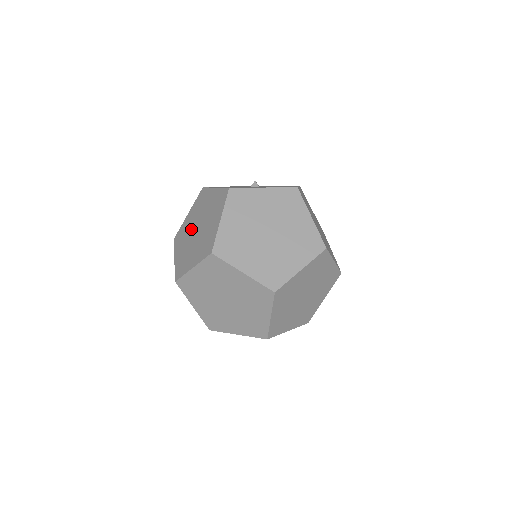
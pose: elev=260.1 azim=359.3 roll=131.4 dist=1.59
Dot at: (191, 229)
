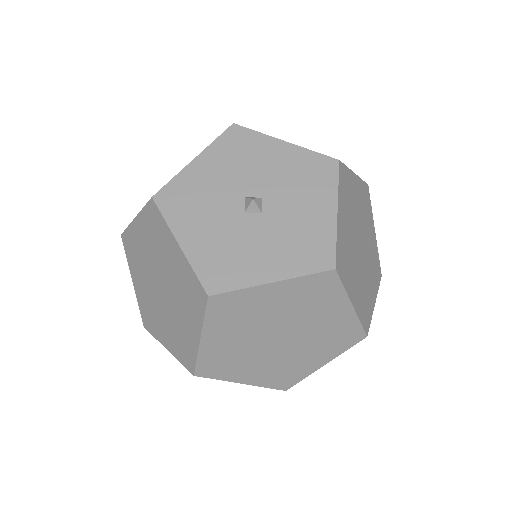
Dot at: (149, 268)
